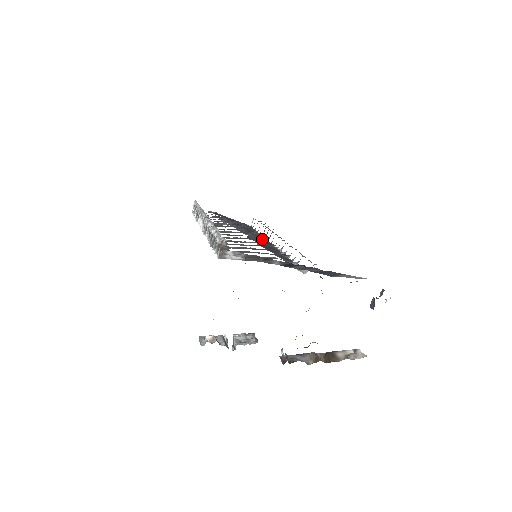
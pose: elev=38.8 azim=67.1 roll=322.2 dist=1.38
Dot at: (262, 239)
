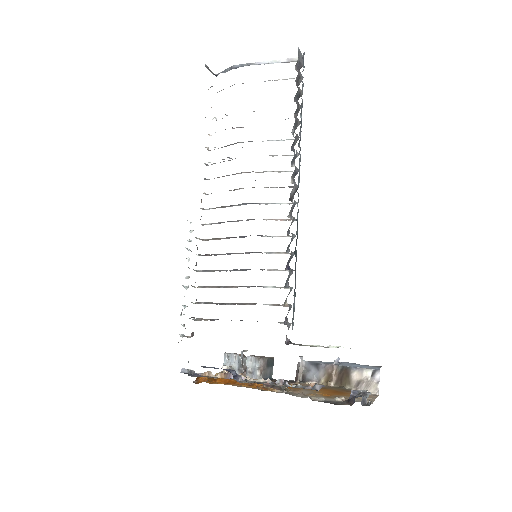
Dot at: occluded
